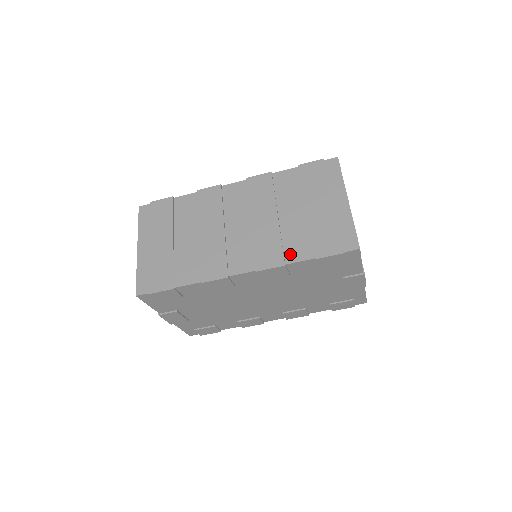
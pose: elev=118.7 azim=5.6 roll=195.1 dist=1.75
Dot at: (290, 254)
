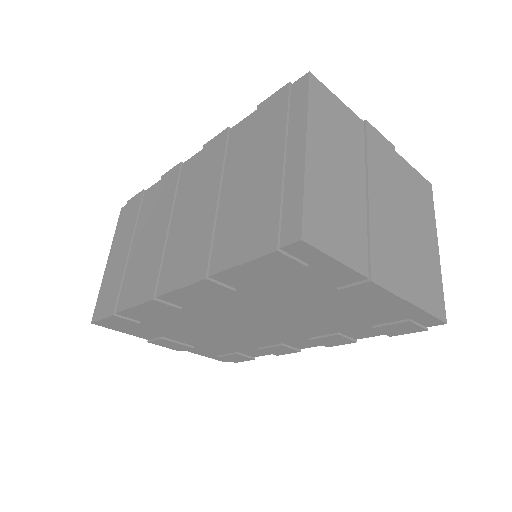
Dot at: (216, 258)
